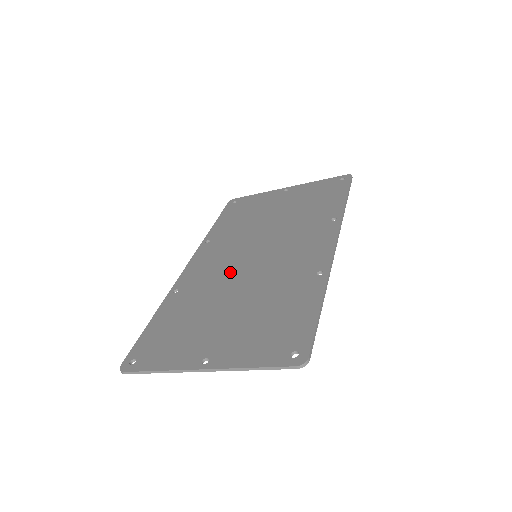
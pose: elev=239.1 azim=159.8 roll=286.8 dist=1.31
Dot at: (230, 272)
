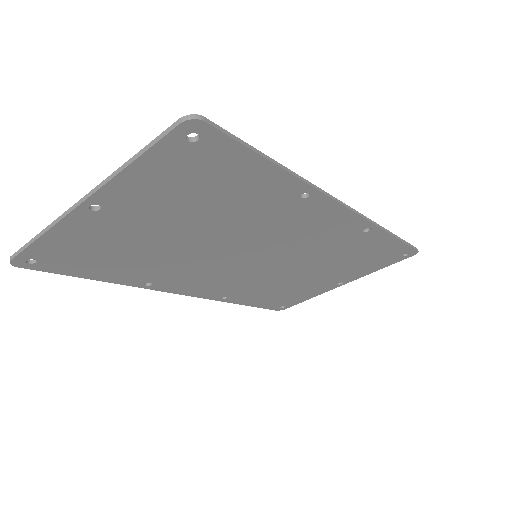
Dot at: occluded
